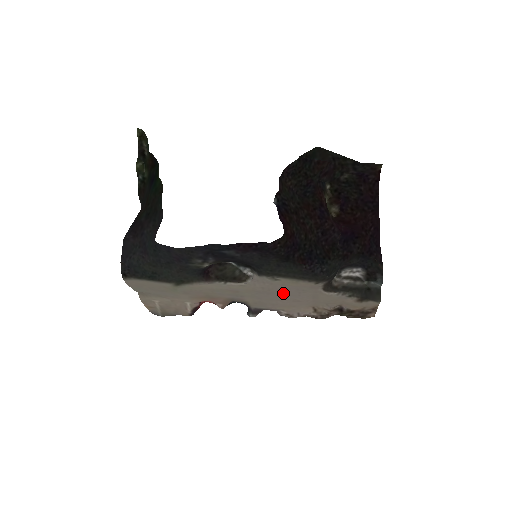
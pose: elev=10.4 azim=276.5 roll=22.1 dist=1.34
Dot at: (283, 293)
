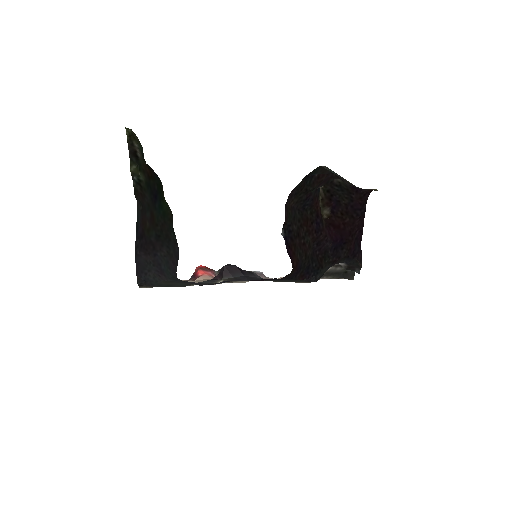
Dot at: occluded
